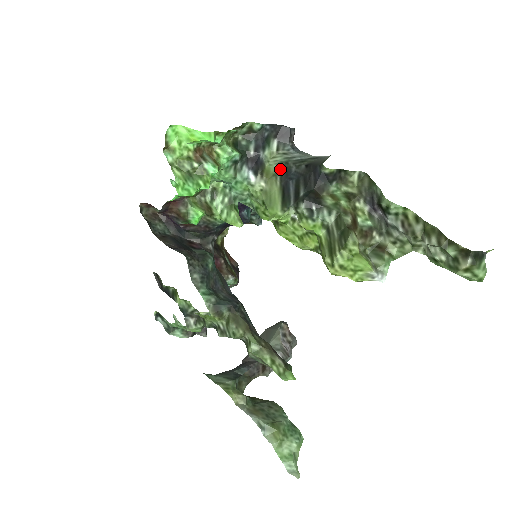
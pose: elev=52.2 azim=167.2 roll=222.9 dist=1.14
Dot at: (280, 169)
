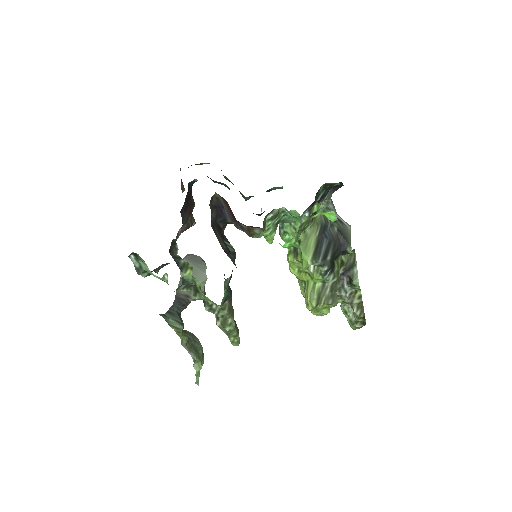
Dot at: (322, 219)
